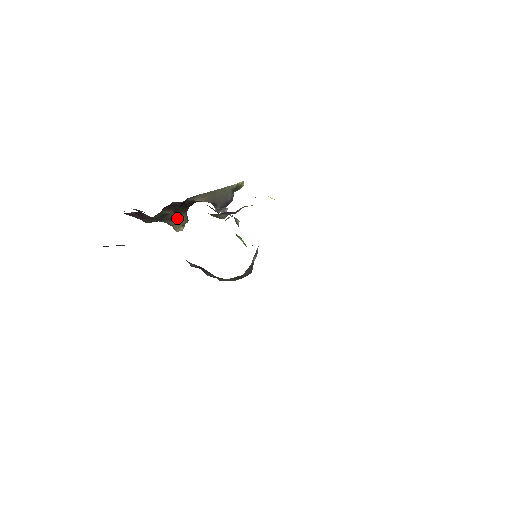
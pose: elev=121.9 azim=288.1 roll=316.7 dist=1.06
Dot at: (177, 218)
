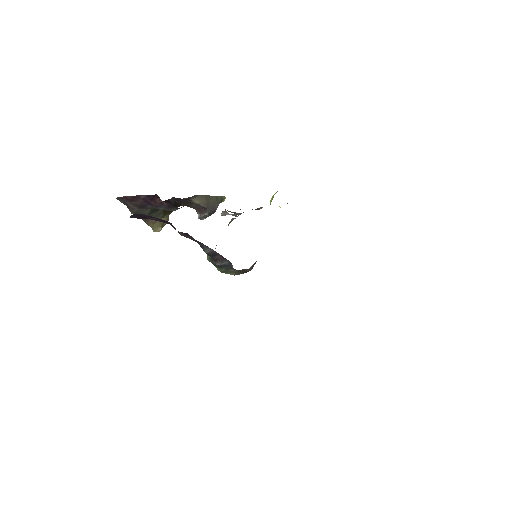
Dot at: (161, 217)
